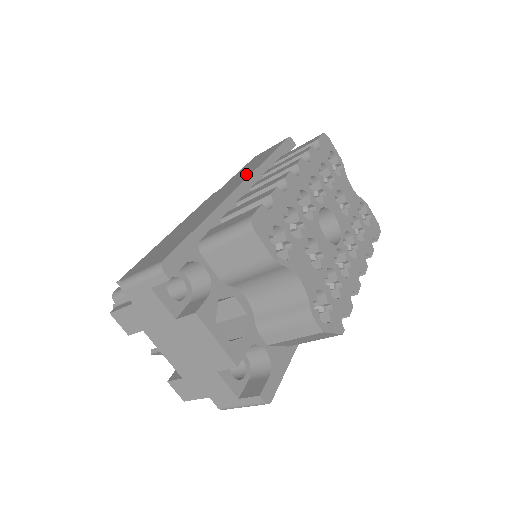
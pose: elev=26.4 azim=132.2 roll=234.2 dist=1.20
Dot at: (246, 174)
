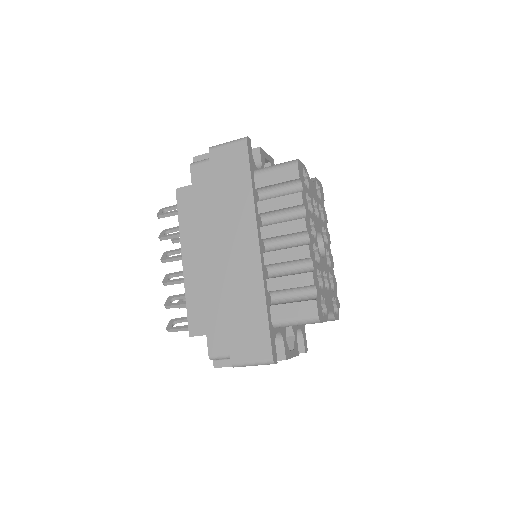
Dot at: (246, 218)
